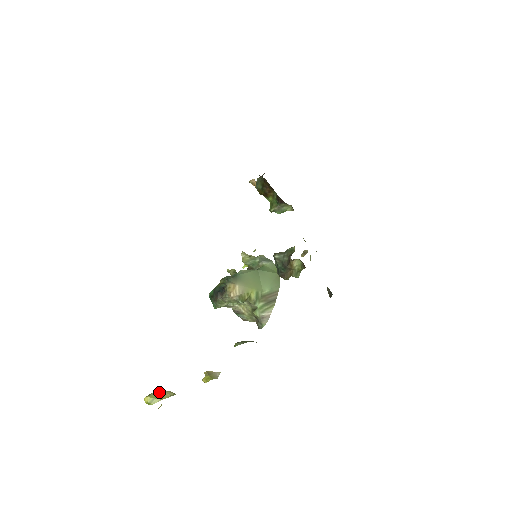
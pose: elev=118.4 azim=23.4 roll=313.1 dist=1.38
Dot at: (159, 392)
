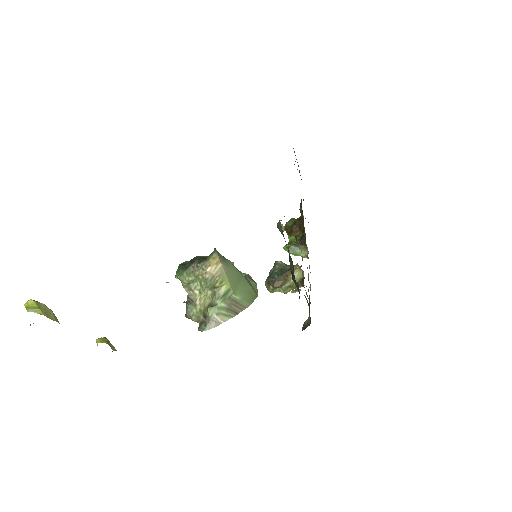
Dot at: (48, 308)
